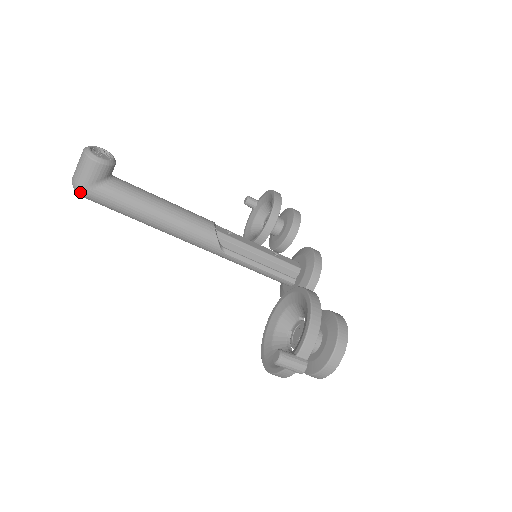
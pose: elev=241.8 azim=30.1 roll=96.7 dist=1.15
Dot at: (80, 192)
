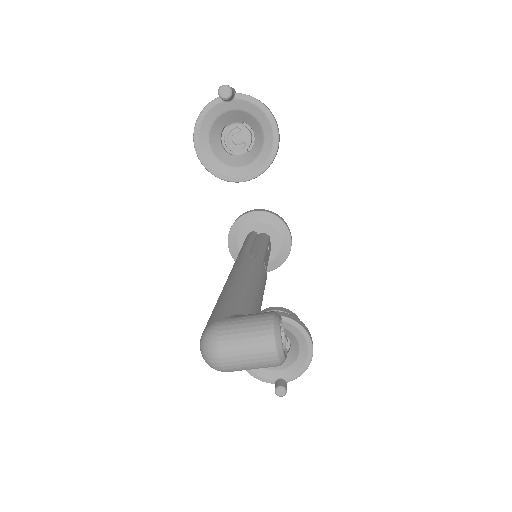
Dot at: occluded
